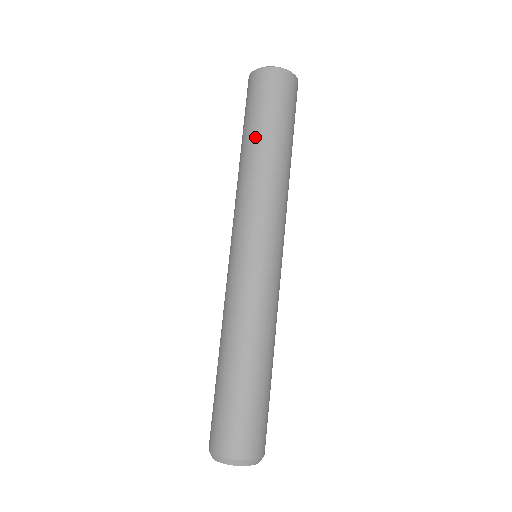
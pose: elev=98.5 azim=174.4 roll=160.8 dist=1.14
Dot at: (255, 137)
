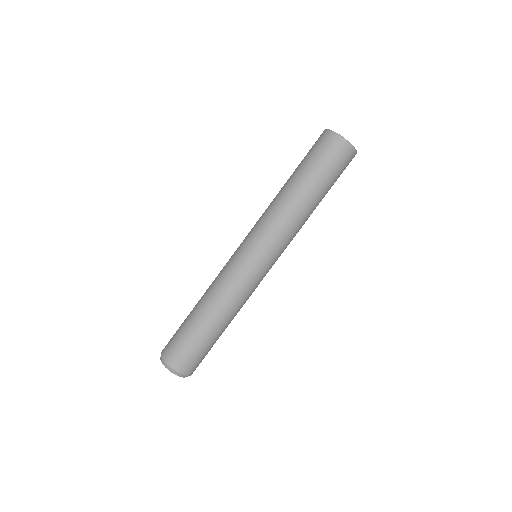
Dot at: (300, 180)
